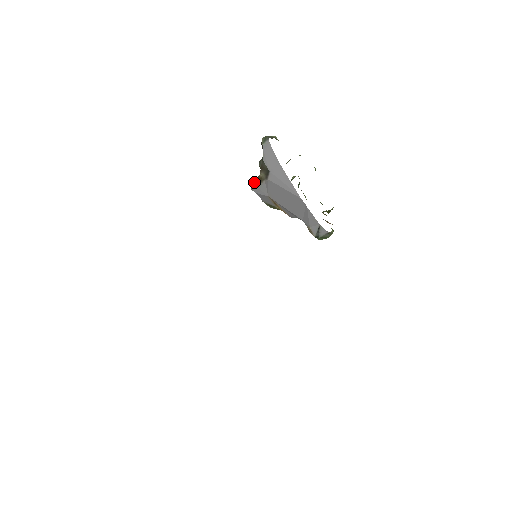
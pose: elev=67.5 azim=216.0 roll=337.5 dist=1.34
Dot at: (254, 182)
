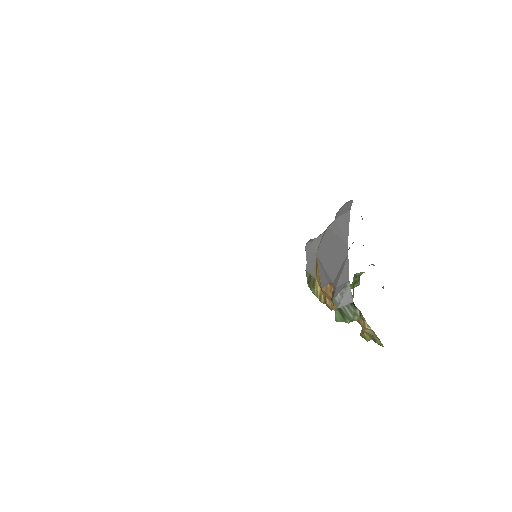
Dot at: (313, 239)
